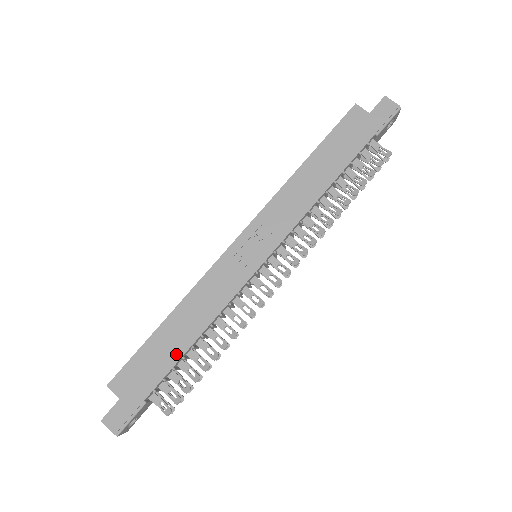
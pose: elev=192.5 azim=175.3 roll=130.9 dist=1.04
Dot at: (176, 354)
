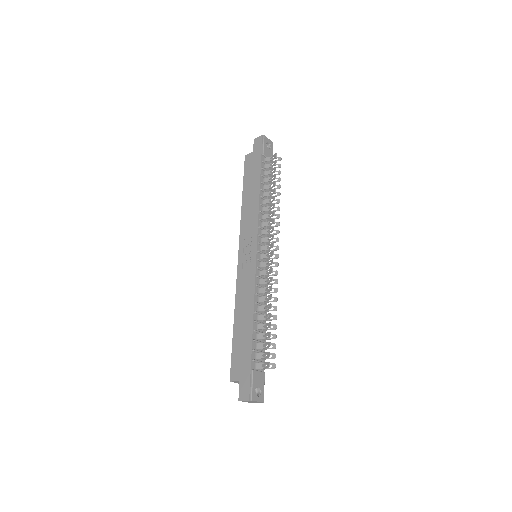
Dot at: (249, 332)
